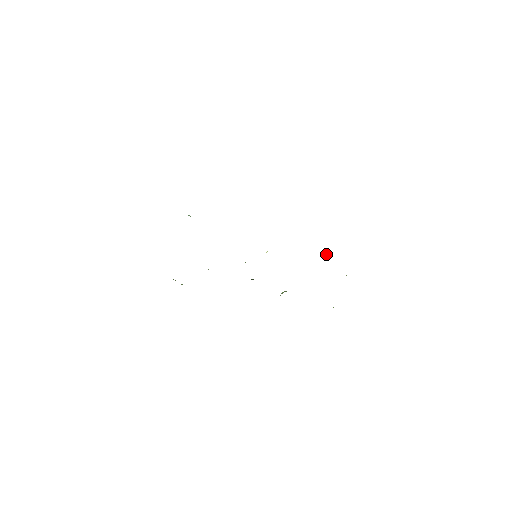
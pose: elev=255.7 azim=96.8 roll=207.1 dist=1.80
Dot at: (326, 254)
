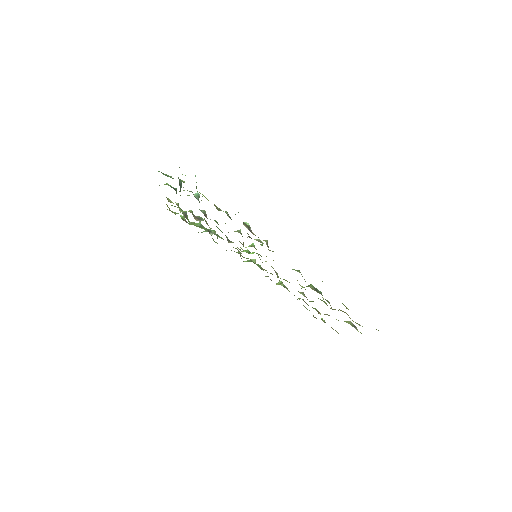
Dot at: (323, 298)
